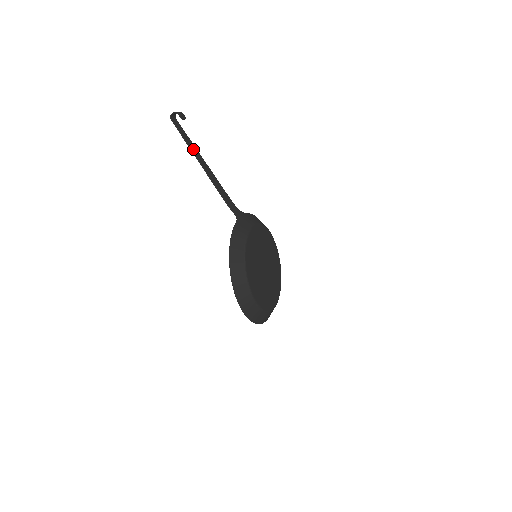
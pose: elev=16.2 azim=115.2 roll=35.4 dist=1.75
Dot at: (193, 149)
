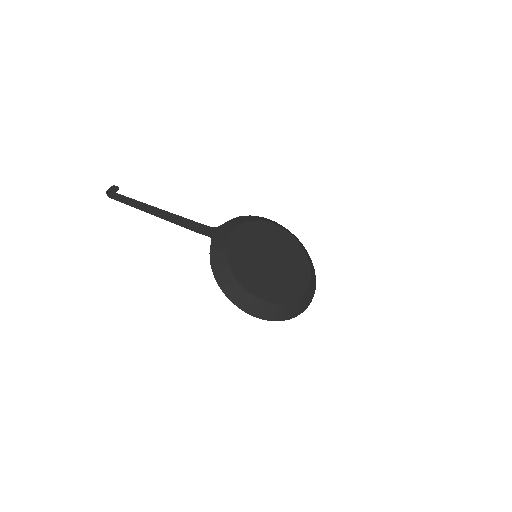
Dot at: (142, 207)
